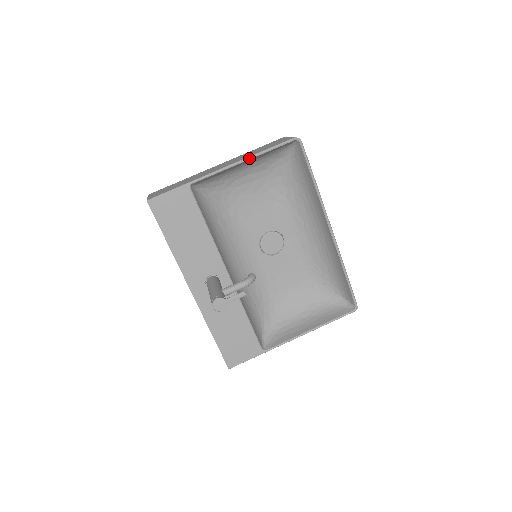
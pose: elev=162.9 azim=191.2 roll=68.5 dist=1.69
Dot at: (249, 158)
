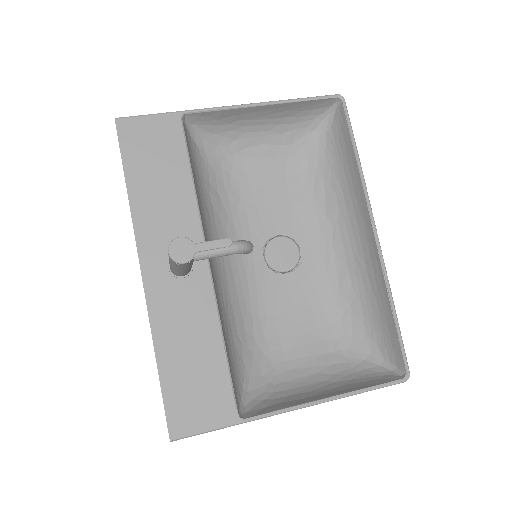
Dot at: (272, 102)
